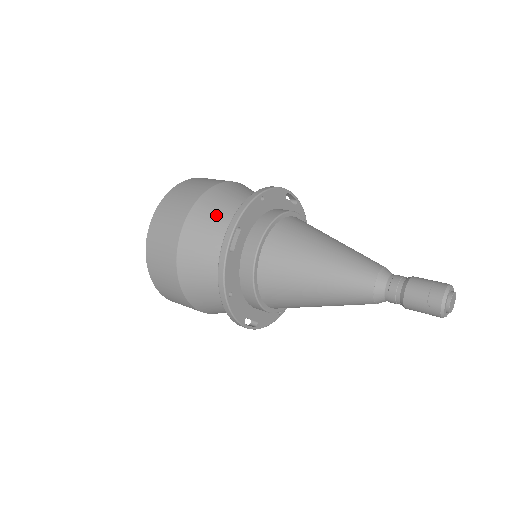
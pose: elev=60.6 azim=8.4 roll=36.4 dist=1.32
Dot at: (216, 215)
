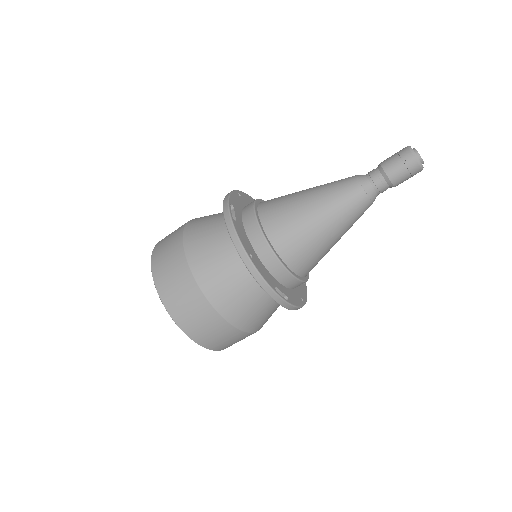
Dot at: (207, 221)
